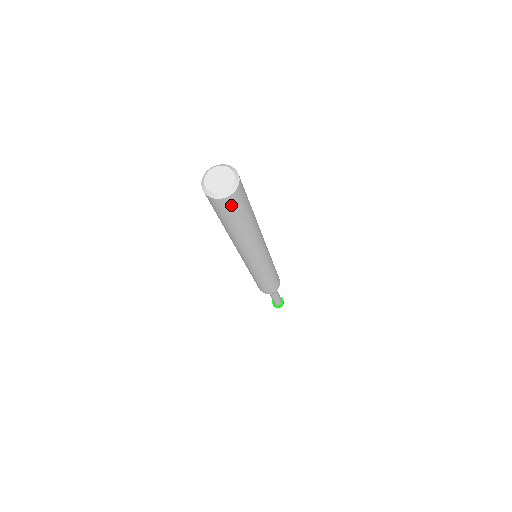
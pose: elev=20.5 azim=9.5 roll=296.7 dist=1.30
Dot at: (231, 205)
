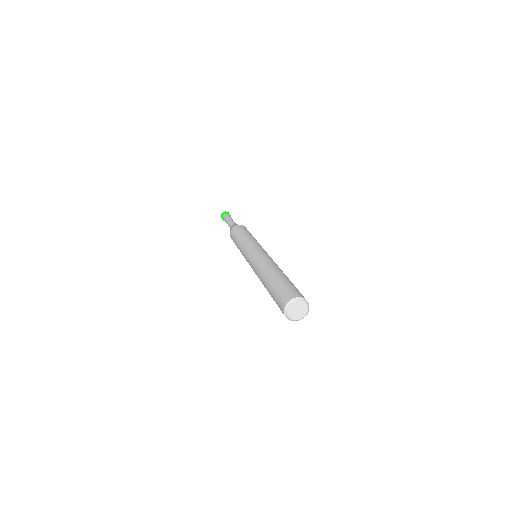
Dot at: occluded
